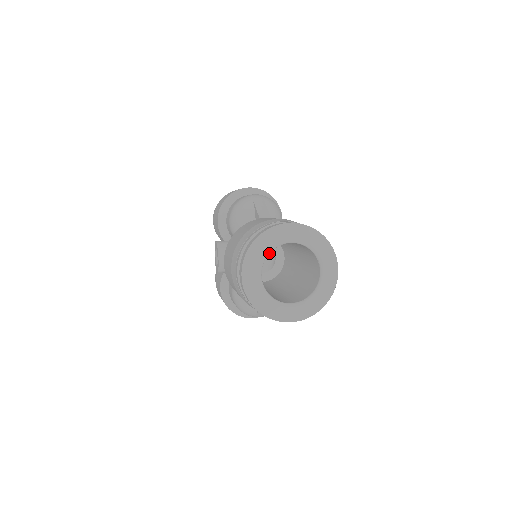
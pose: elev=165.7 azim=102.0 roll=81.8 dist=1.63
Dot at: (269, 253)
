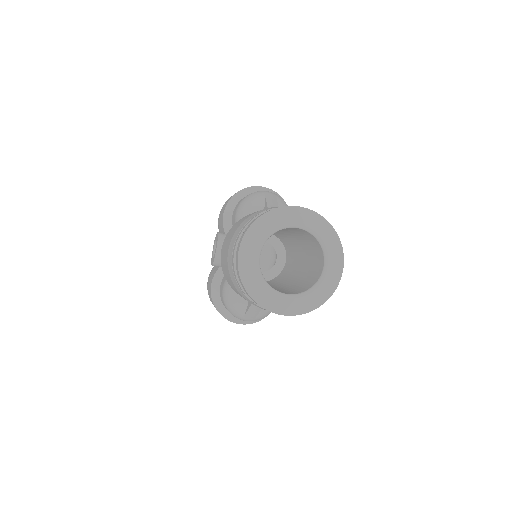
Dot at: (273, 233)
